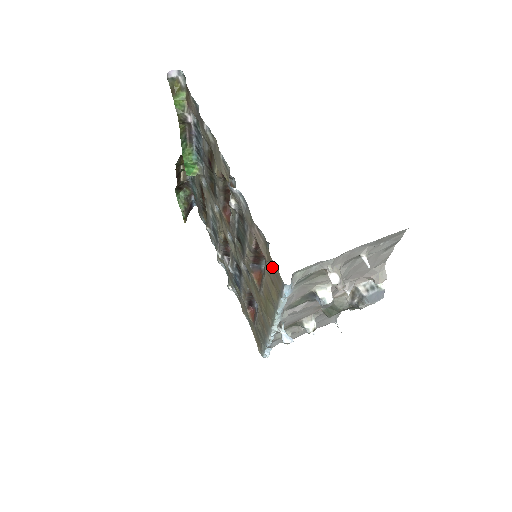
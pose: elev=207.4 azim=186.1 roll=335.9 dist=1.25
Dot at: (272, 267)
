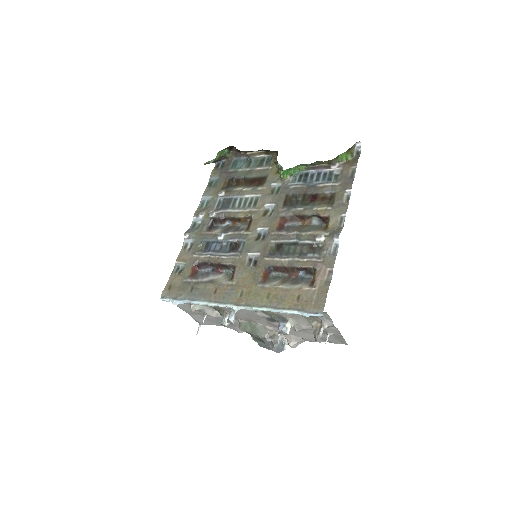
Dot at: (318, 296)
